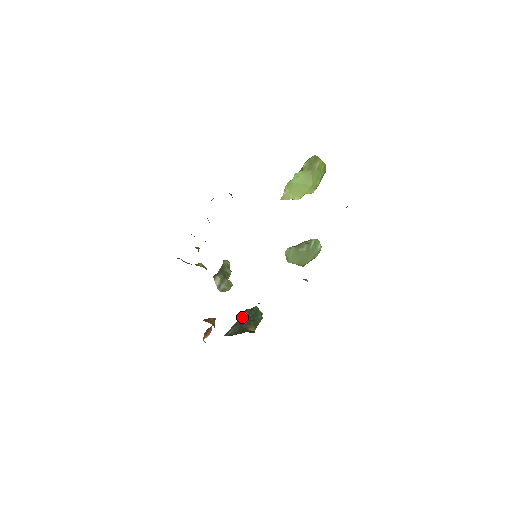
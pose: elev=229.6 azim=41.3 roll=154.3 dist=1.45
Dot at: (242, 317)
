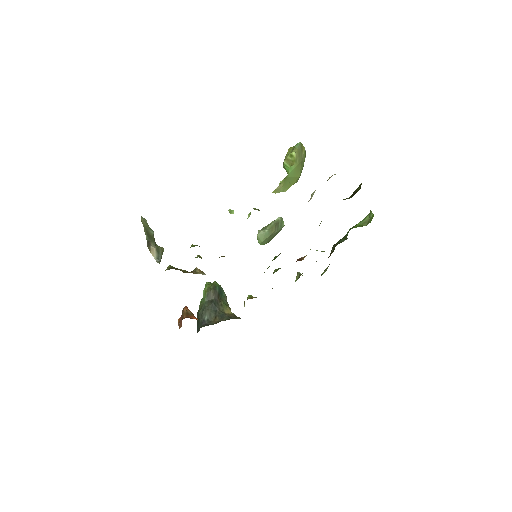
Dot at: (209, 298)
